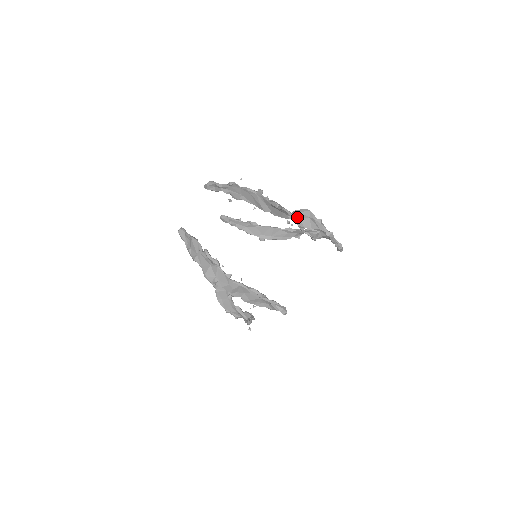
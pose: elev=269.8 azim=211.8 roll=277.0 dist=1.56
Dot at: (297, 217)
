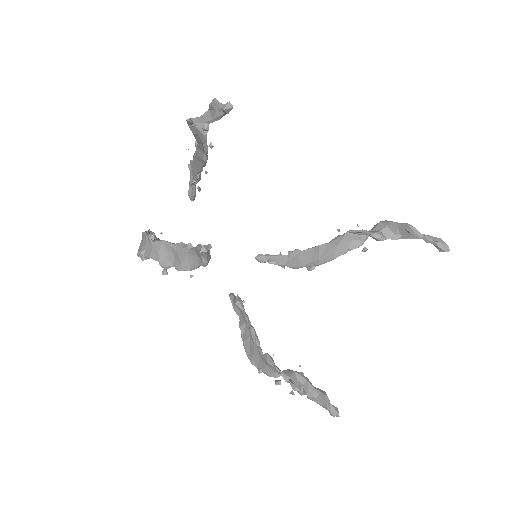
Dot at: (196, 118)
